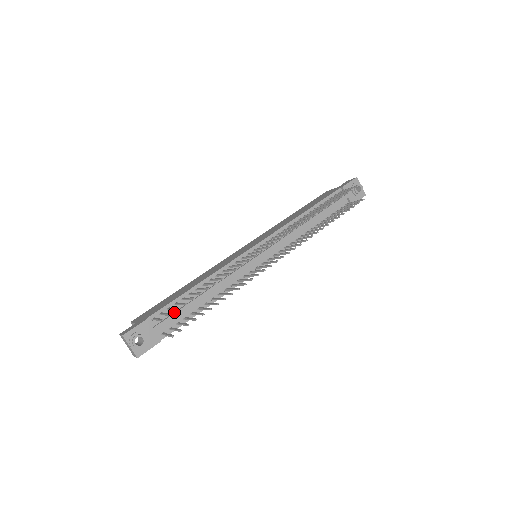
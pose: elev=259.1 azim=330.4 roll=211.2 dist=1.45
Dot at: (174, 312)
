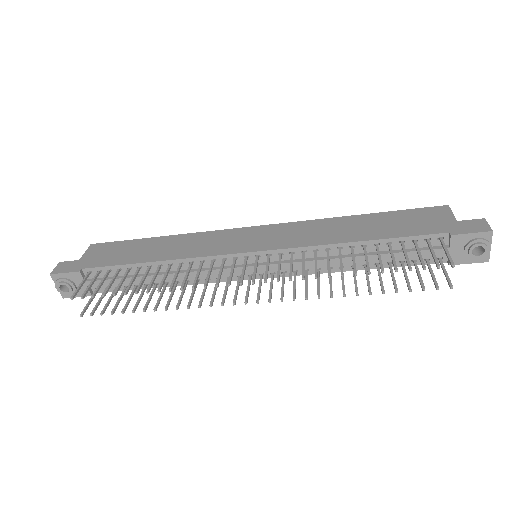
Dot at: occluded
